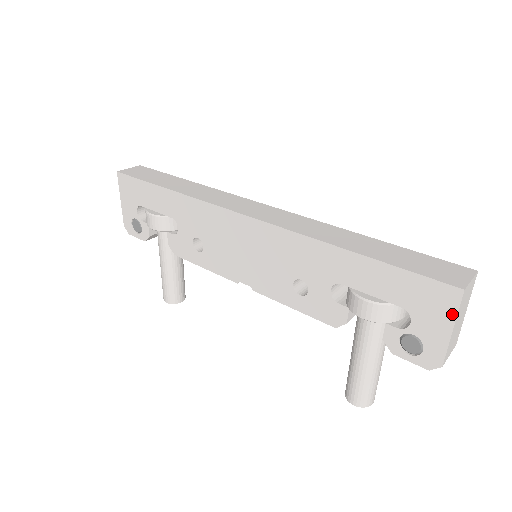
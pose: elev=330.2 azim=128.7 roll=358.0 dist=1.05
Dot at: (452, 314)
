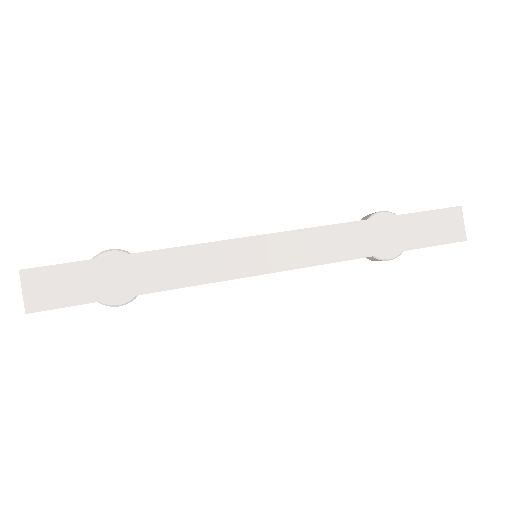
Dot at: occluded
